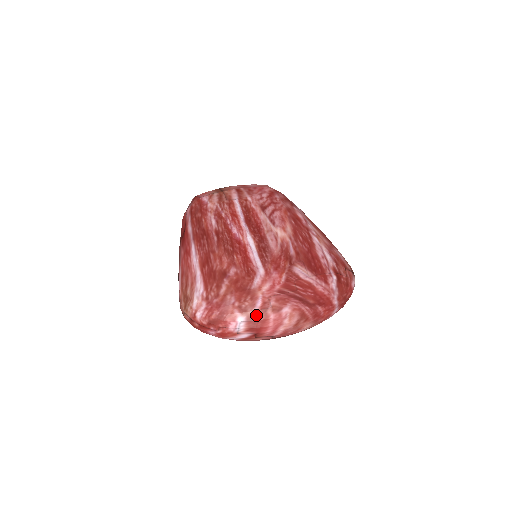
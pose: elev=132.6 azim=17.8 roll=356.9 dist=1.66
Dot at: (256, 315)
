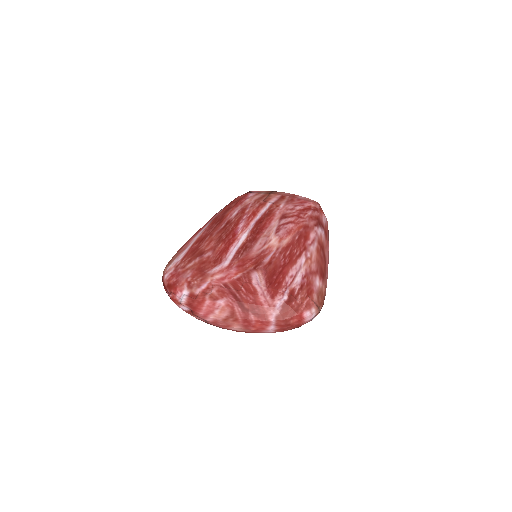
Dot at: (197, 295)
